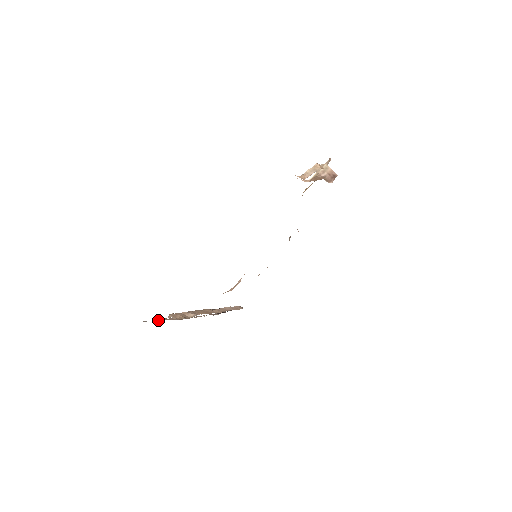
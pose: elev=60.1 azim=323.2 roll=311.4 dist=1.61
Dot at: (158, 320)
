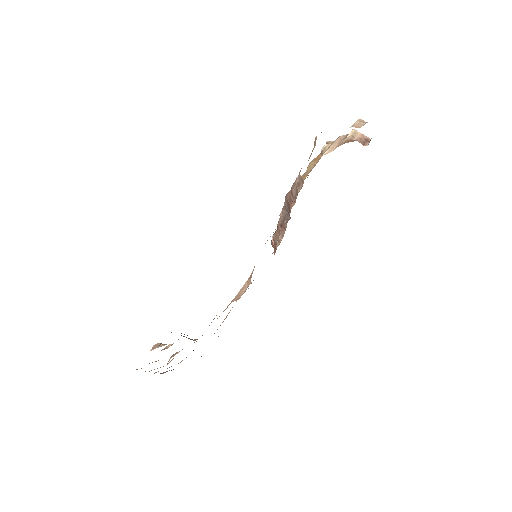
Dot at: occluded
